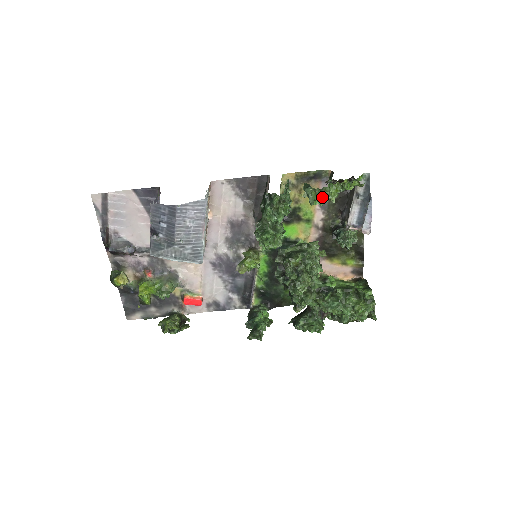
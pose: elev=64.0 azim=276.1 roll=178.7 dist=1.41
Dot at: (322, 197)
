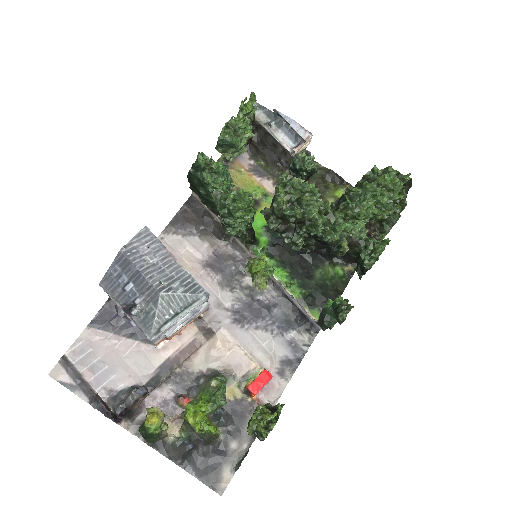
Dot at: (236, 130)
